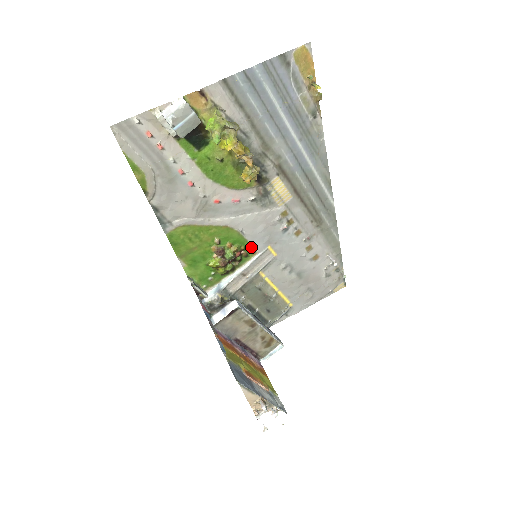
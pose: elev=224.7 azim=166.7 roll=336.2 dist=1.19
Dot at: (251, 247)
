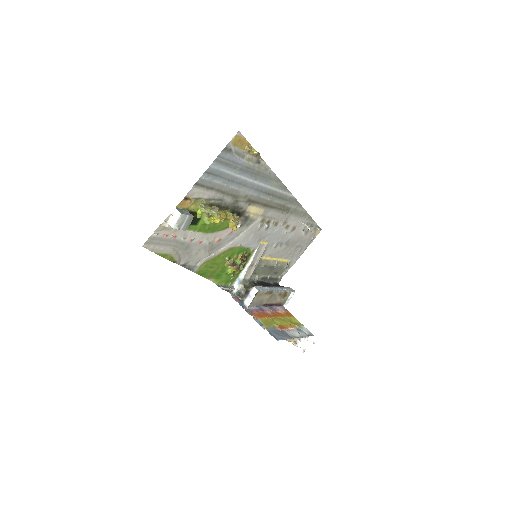
Dot at: (250, 249)
